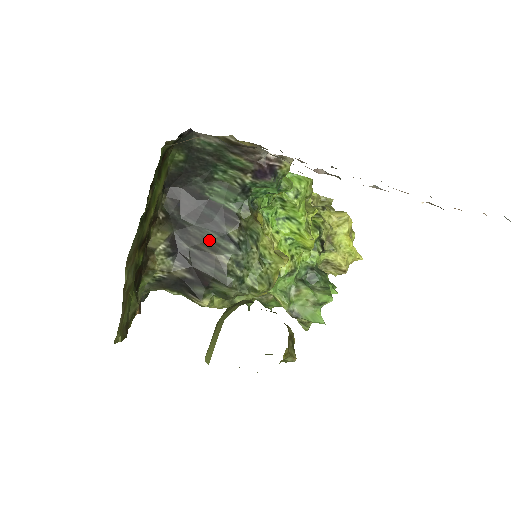
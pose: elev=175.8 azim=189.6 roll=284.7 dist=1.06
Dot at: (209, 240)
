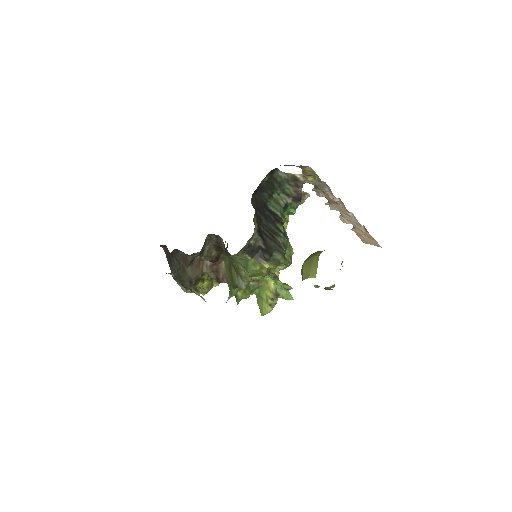
Dot at: (271, 229)
